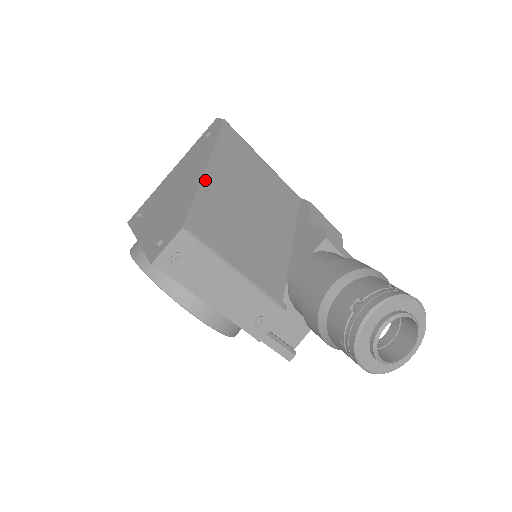
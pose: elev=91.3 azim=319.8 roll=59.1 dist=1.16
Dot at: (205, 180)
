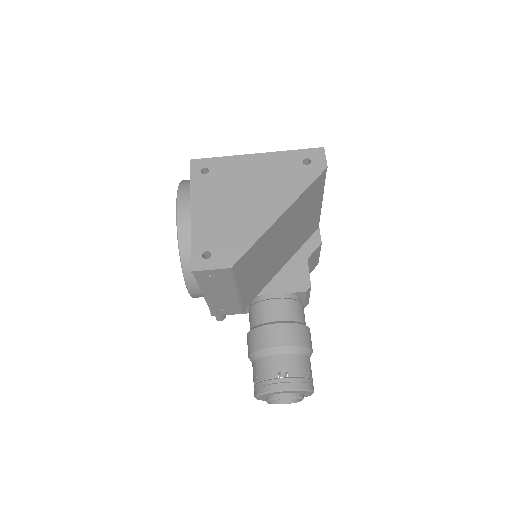
Dot at: (273, 226)
